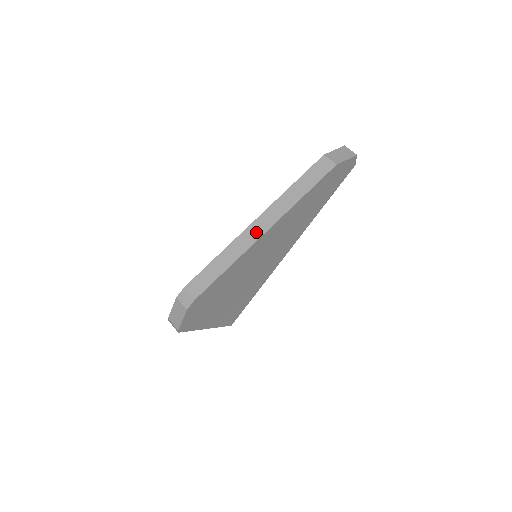
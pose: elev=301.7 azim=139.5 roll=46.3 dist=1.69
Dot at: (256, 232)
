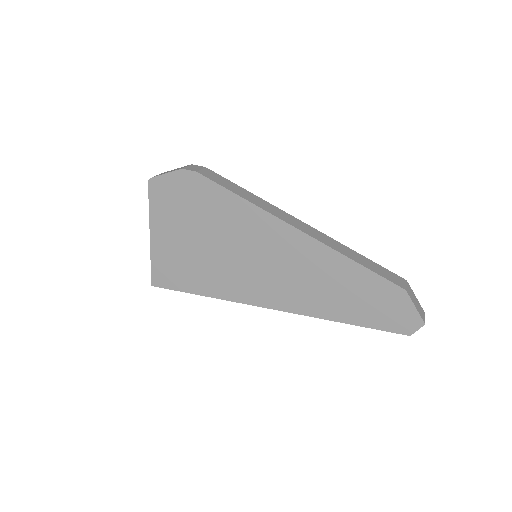
Dot at: (292, 221)
